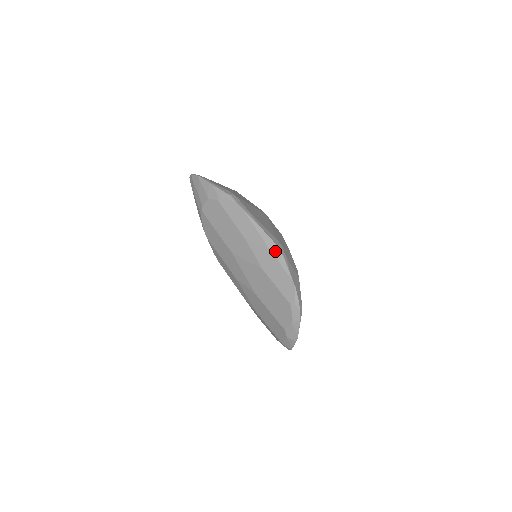
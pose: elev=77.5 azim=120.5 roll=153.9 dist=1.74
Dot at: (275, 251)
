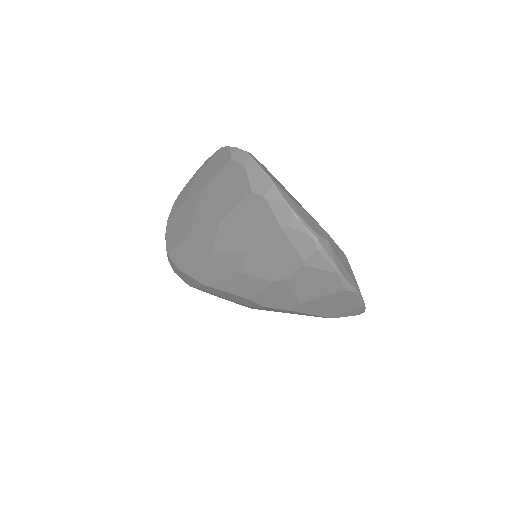
Dot at: (203, 165)
